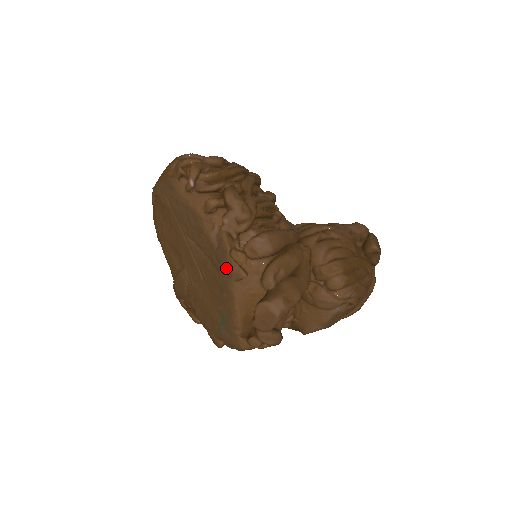
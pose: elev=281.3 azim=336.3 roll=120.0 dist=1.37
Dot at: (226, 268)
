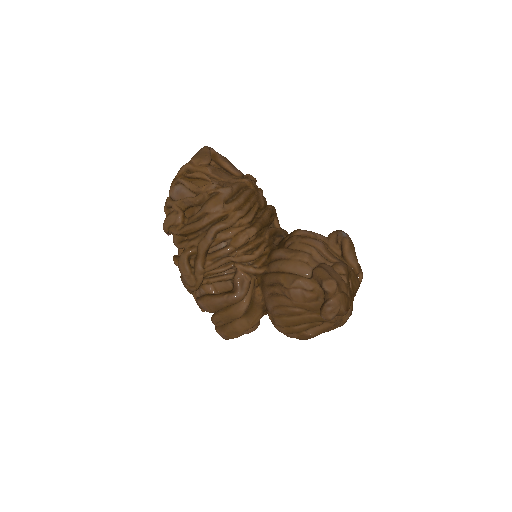
Dot at: occluded
